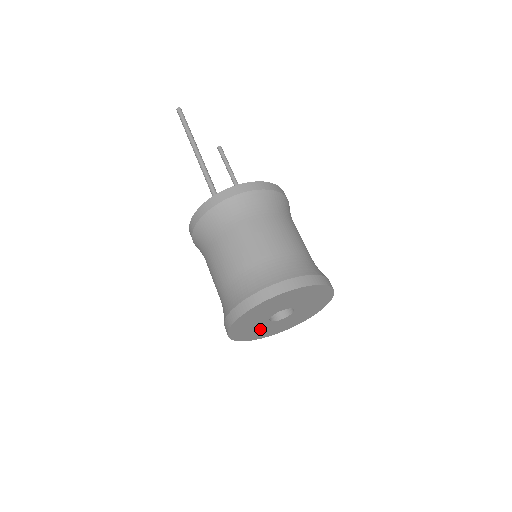
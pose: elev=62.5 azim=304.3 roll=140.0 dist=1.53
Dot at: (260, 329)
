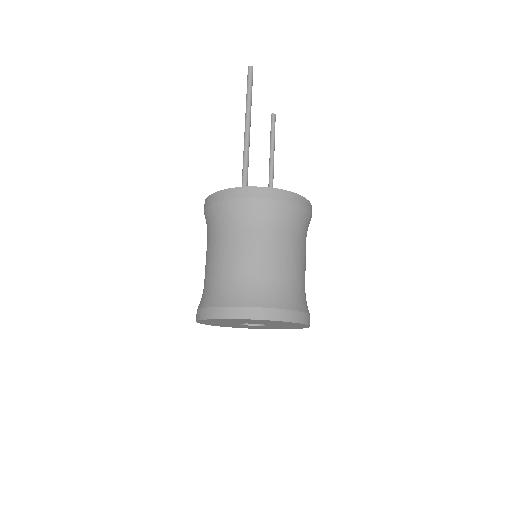
Dot at: (228, 324)
